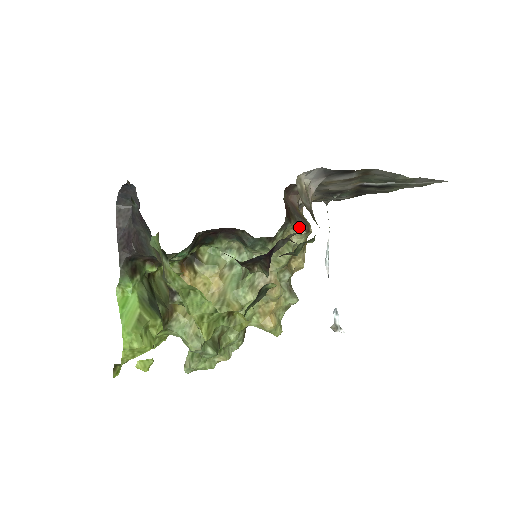
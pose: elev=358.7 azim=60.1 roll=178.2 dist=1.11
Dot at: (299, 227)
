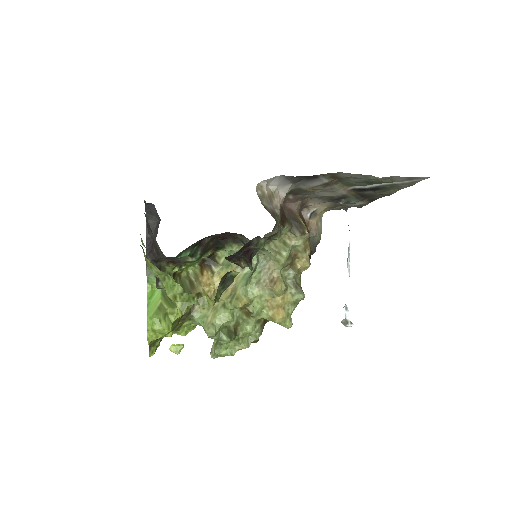
Dot at: (294, 230)
